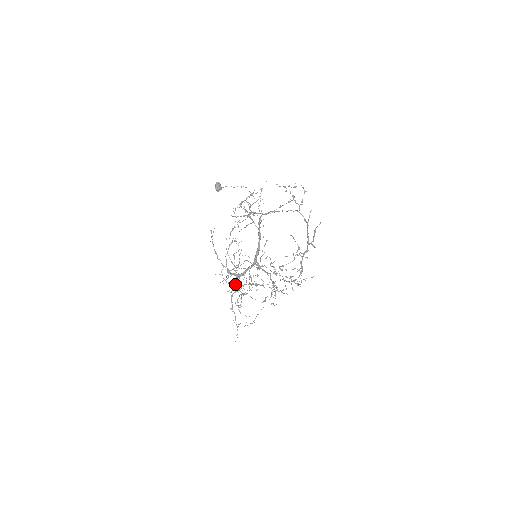
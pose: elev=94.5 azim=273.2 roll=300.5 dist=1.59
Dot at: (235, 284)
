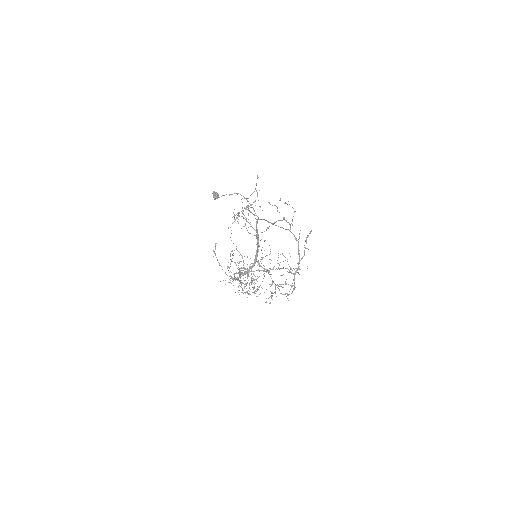
Dot at: (240, 282)
